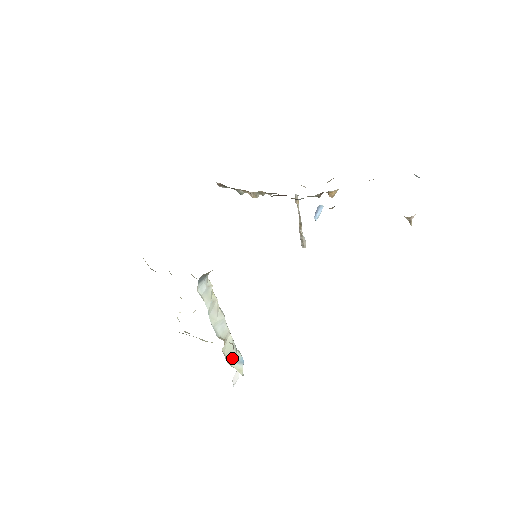
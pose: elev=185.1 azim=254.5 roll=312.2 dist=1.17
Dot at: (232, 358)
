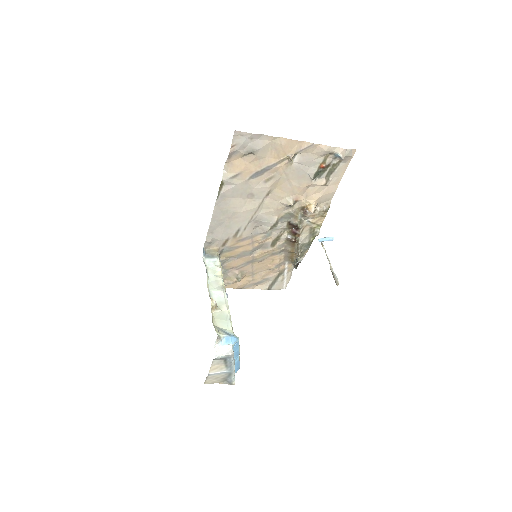
Dot at: (222, 328)
